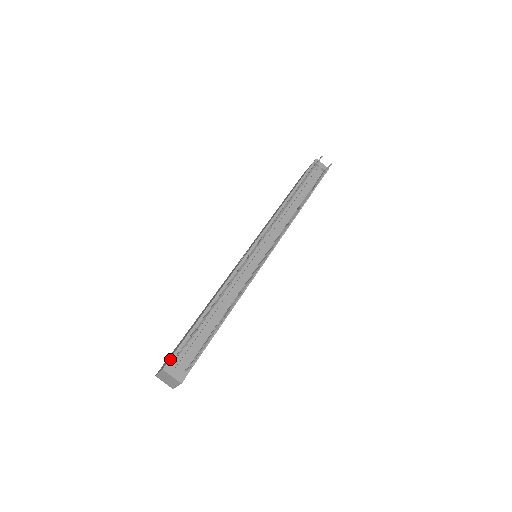
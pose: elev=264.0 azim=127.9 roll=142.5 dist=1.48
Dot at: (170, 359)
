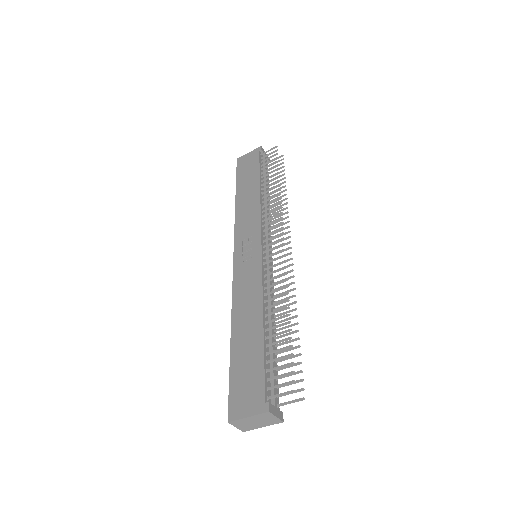
Dot at: (265, 396)
